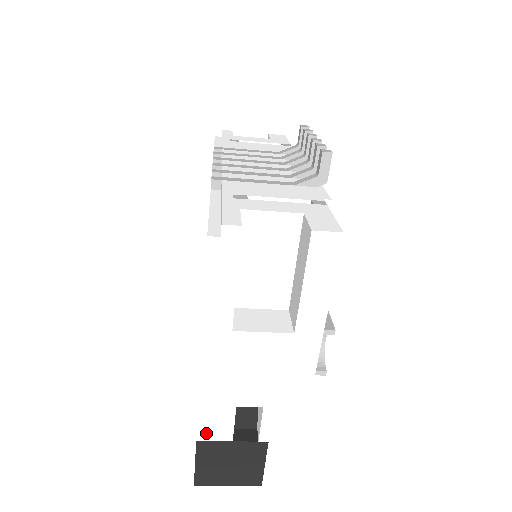
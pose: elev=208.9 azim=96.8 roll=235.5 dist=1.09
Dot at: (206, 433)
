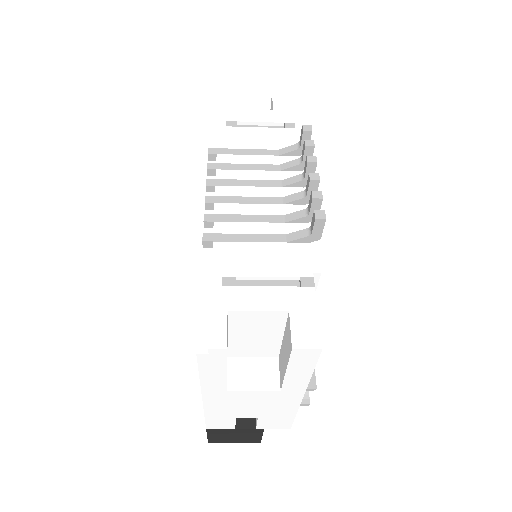
Dot at: (213, 427)
